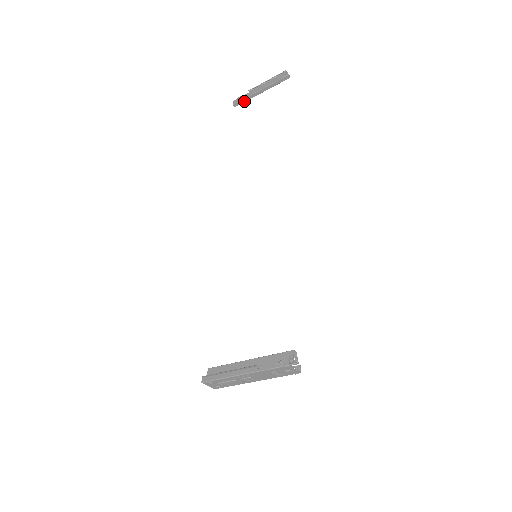
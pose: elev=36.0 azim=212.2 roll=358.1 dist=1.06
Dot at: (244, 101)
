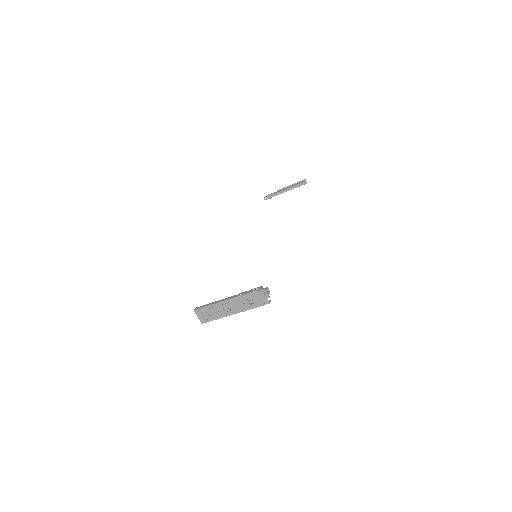
Dot at: (272, 196)
